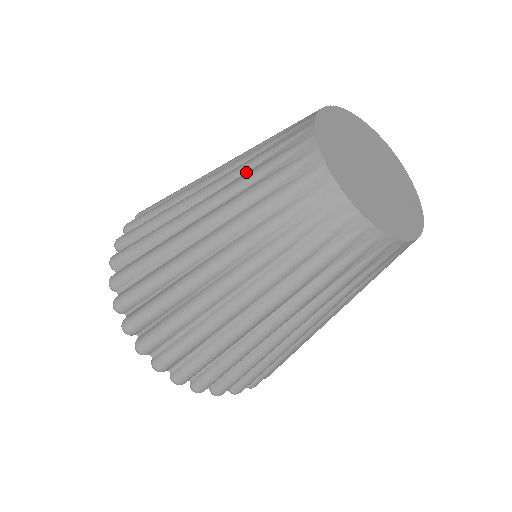
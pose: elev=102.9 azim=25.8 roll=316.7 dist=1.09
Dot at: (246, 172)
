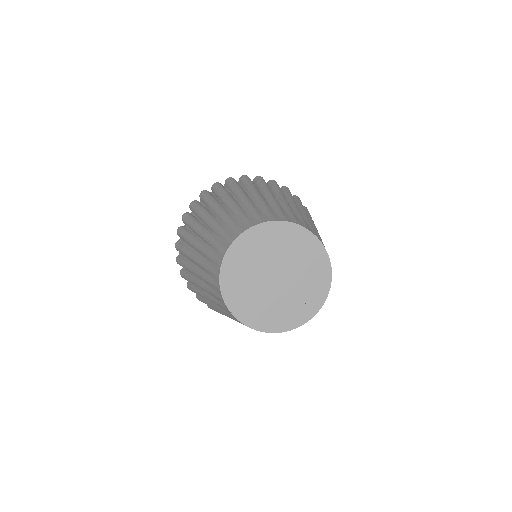
Dot at: (209, 246)
